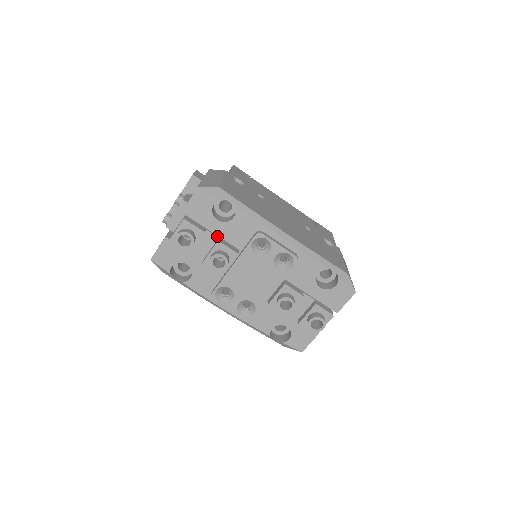
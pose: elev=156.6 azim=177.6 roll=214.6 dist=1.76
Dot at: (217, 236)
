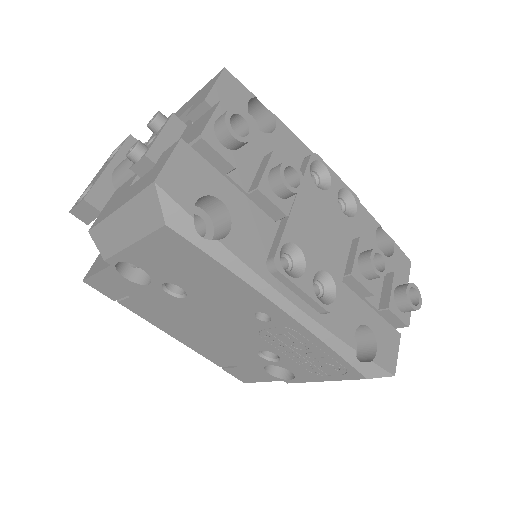
Dot at: (260, 153)
